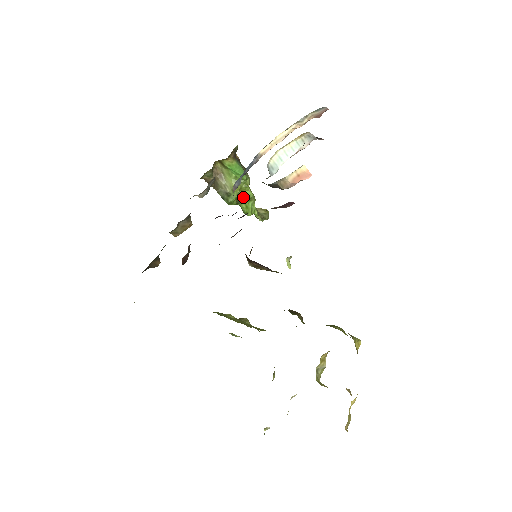
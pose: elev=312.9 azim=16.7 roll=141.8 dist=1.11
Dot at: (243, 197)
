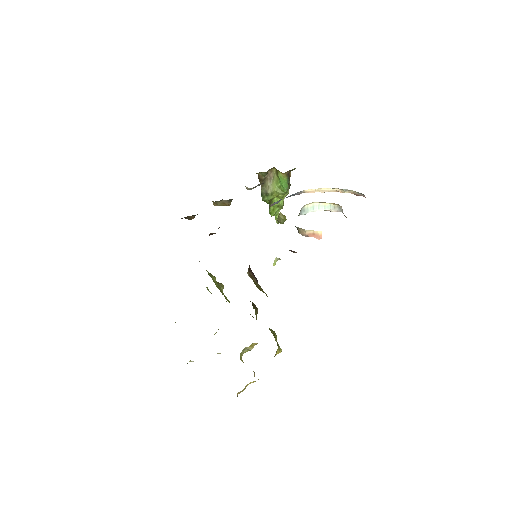
Dot at: occluded
